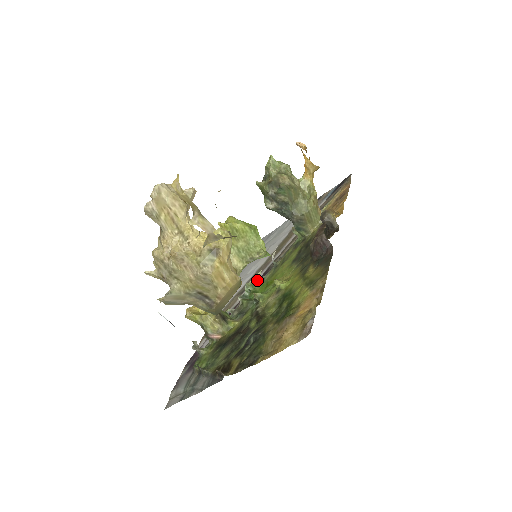
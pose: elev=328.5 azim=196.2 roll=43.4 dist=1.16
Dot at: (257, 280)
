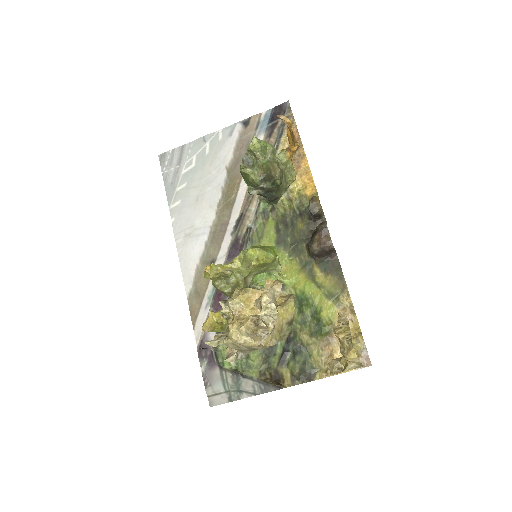
Dot at: (231, 253)
